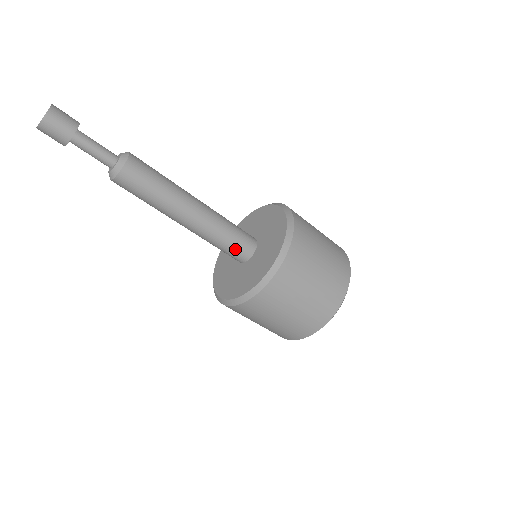
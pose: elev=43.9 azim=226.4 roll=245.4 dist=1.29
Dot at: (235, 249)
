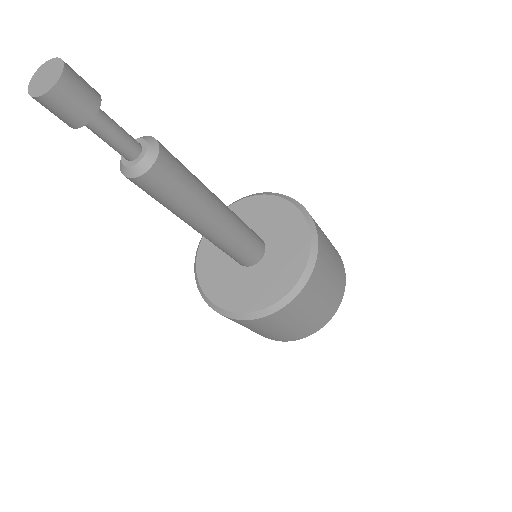
Dot at: (250, 251)
